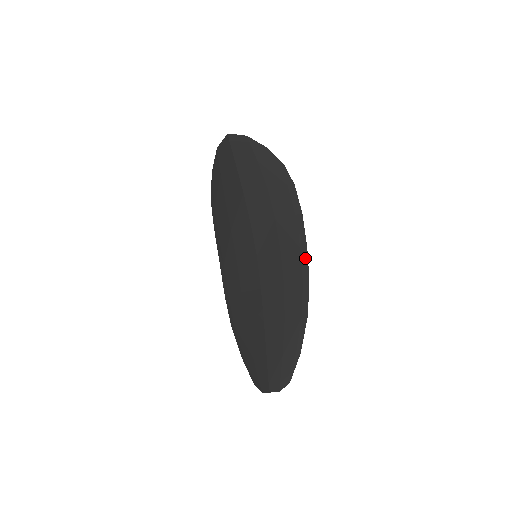
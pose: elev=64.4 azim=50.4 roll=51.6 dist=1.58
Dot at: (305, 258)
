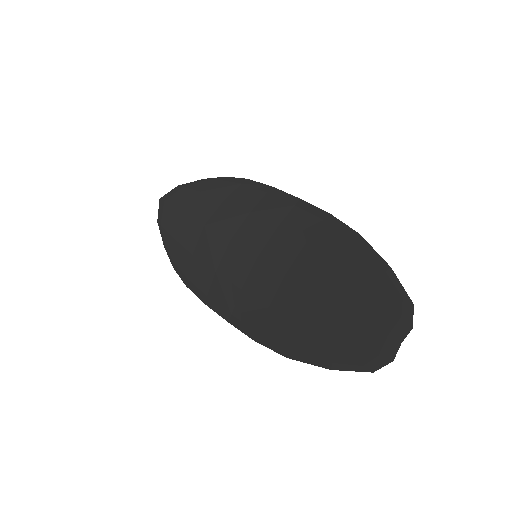
Dot at: (307, 206)
